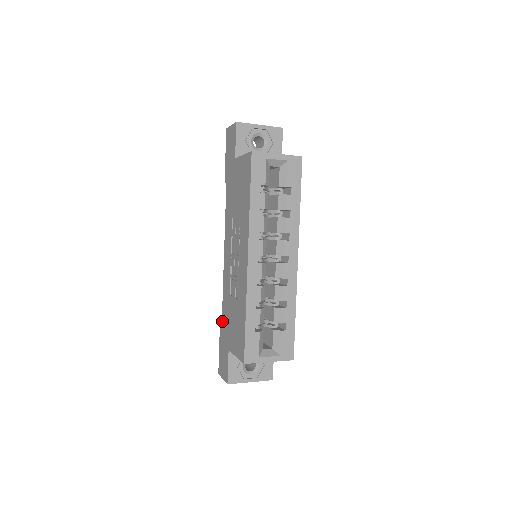
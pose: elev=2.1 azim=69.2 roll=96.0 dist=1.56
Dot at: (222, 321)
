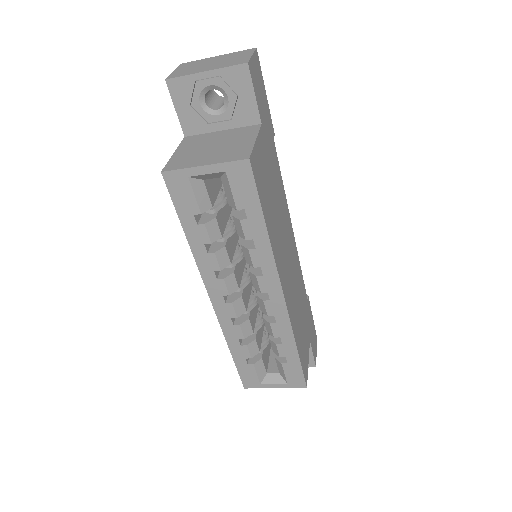
Dot at: occluded
